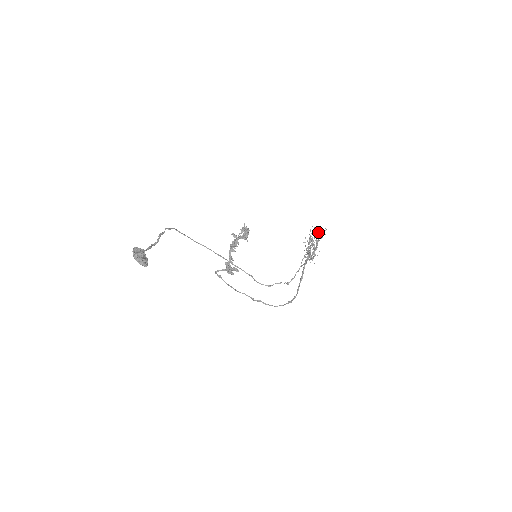
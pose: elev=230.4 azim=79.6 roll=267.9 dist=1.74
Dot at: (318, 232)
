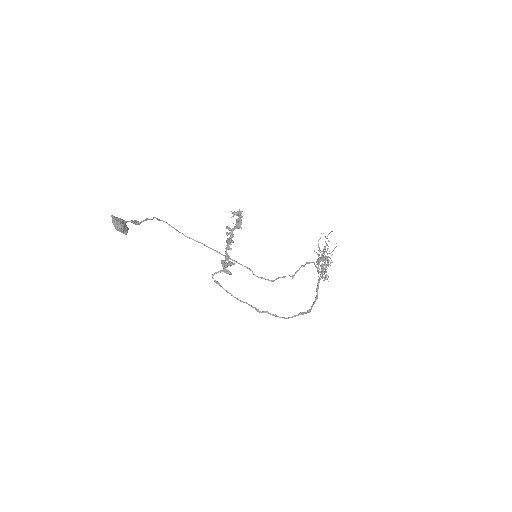
Dot at: occluded
